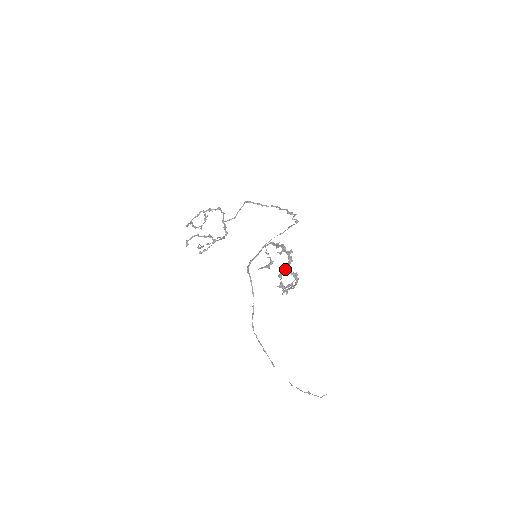
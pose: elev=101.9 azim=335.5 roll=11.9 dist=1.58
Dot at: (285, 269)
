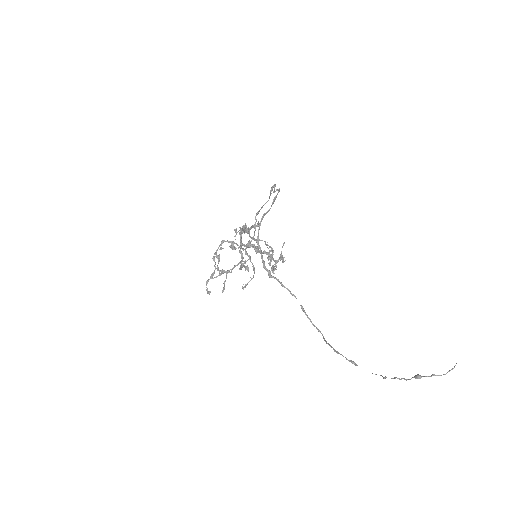
Dot at: (230, 247)
